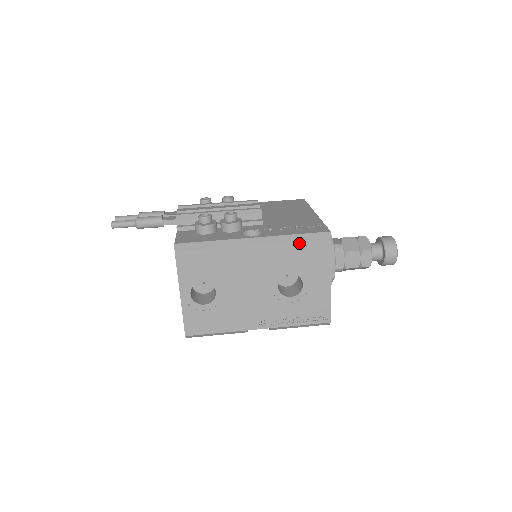
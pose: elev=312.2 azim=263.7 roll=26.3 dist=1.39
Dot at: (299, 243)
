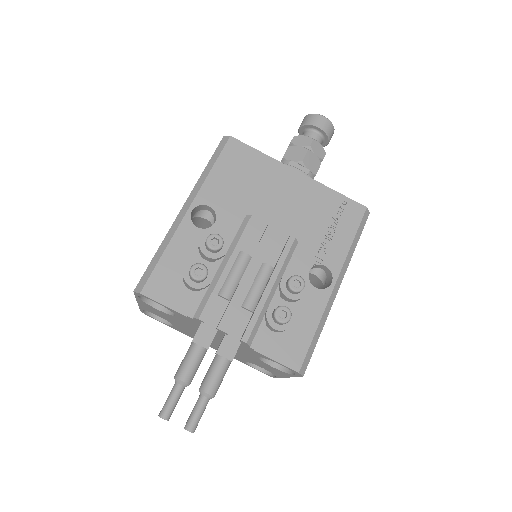
Dot at: (356, 245)
